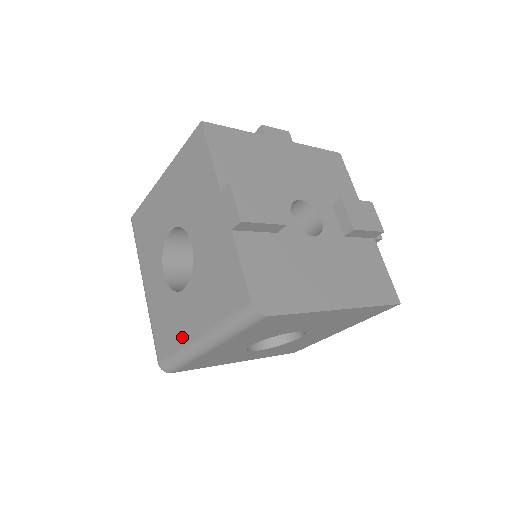
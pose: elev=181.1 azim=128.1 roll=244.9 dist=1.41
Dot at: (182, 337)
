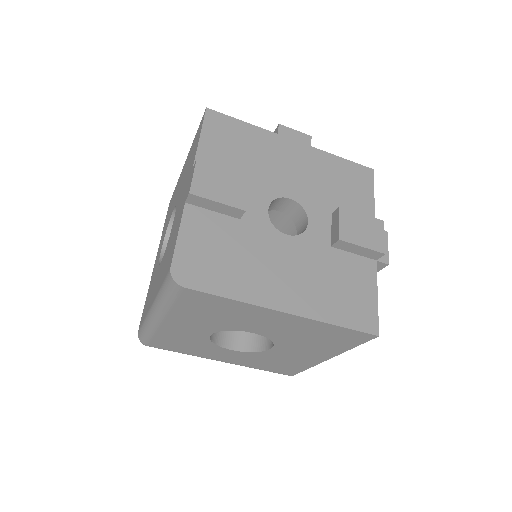
Dot at: (148, 307)
